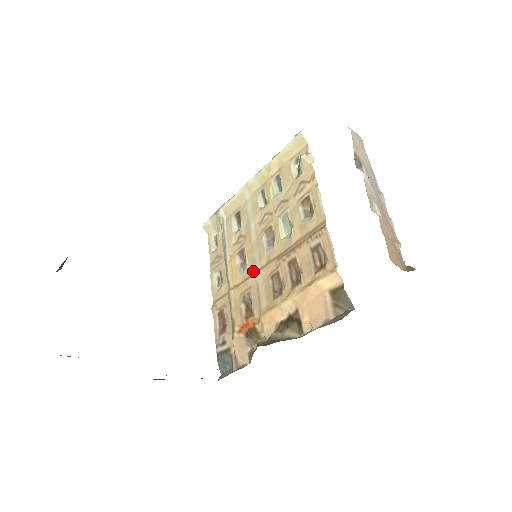
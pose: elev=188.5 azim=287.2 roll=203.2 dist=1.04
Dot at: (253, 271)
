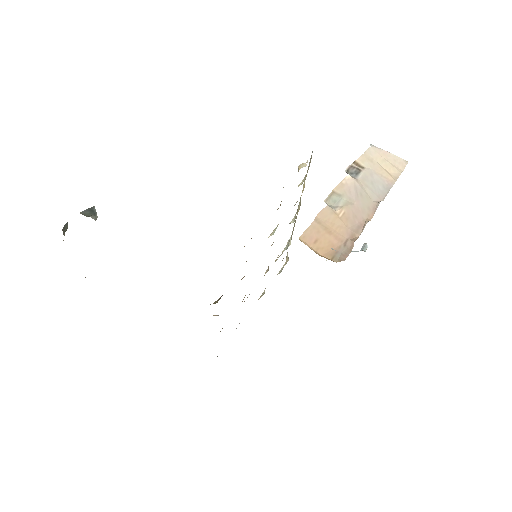
Dot at: occluded
